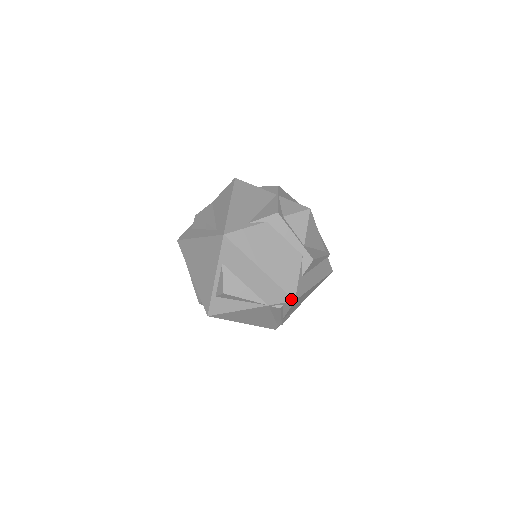
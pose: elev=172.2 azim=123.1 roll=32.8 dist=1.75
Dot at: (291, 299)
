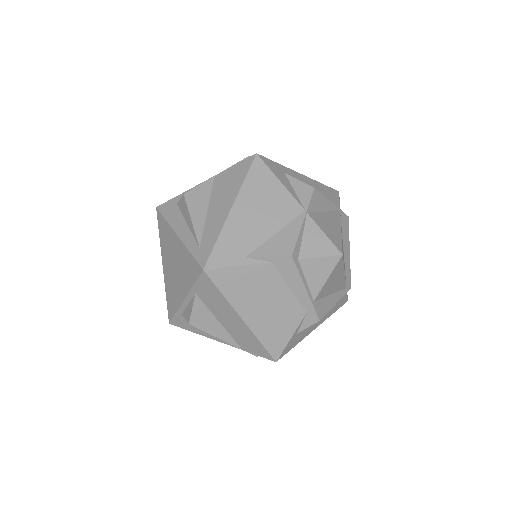
Dot at: (272, 359)
